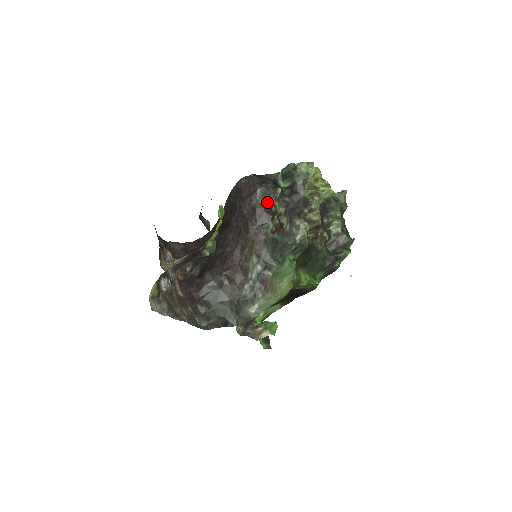
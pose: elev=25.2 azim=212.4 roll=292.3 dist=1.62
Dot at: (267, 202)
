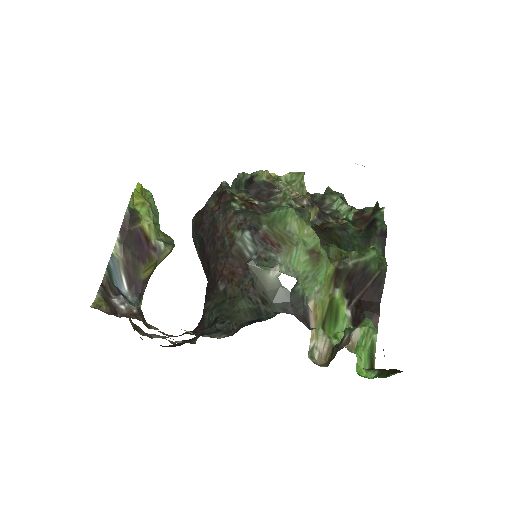
Dot at: (219, 197)
